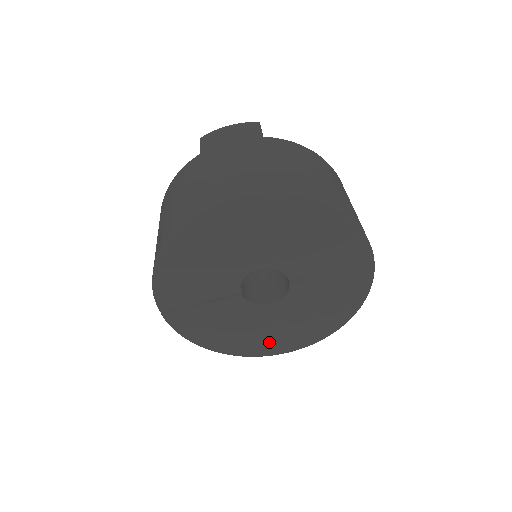
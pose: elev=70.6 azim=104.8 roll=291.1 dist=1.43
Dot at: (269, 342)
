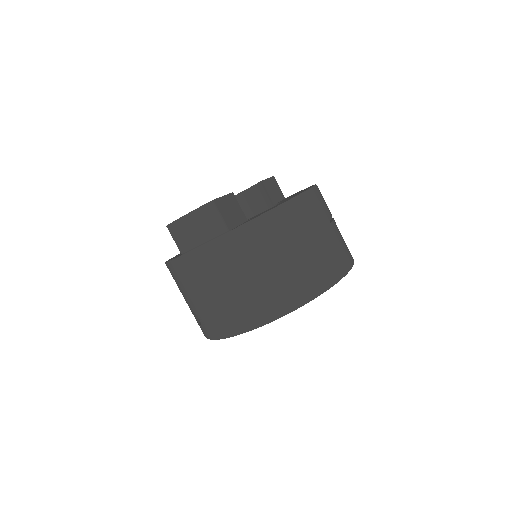
Dot at: occluded
